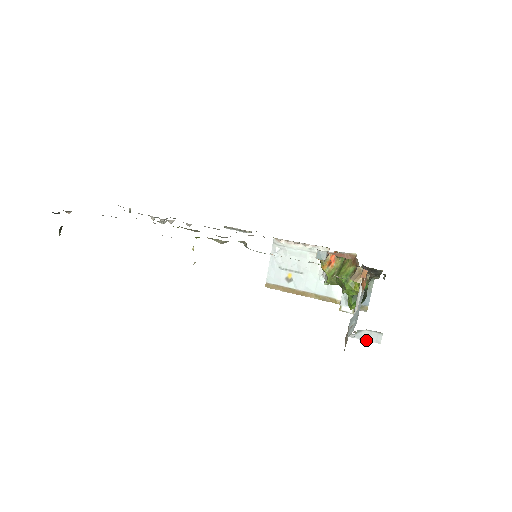
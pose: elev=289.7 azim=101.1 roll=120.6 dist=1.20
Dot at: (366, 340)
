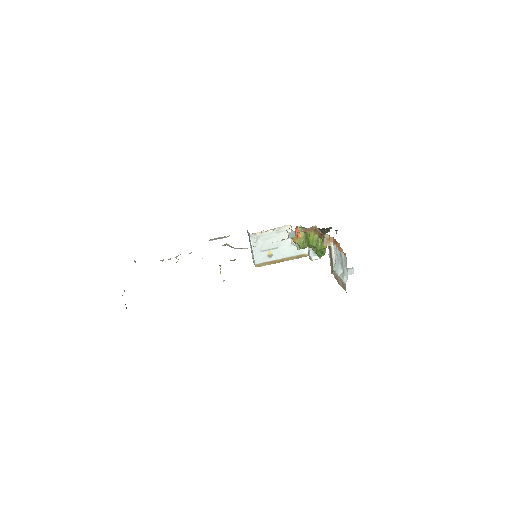
Dot at: occluded
